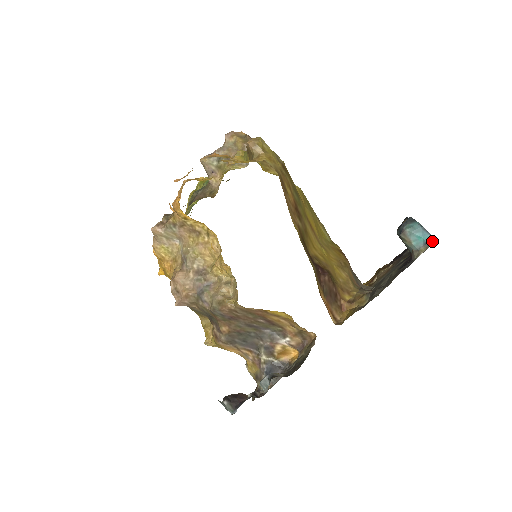
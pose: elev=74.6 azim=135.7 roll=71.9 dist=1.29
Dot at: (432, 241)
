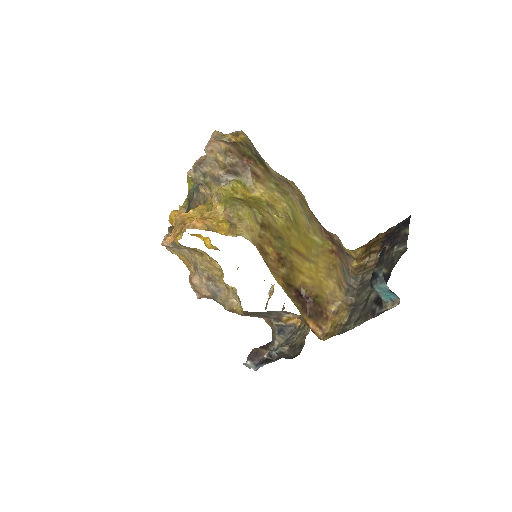
Dot at: (397, 301)
